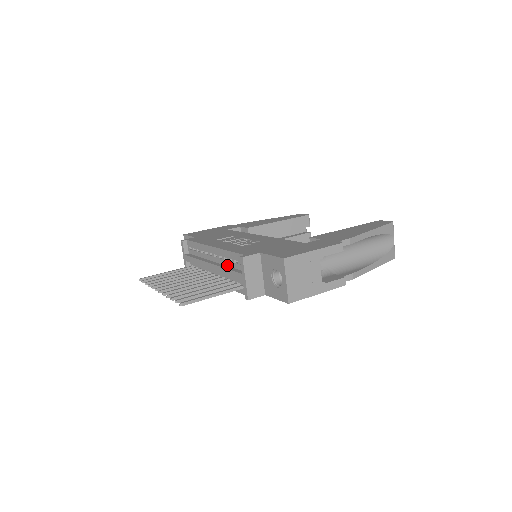
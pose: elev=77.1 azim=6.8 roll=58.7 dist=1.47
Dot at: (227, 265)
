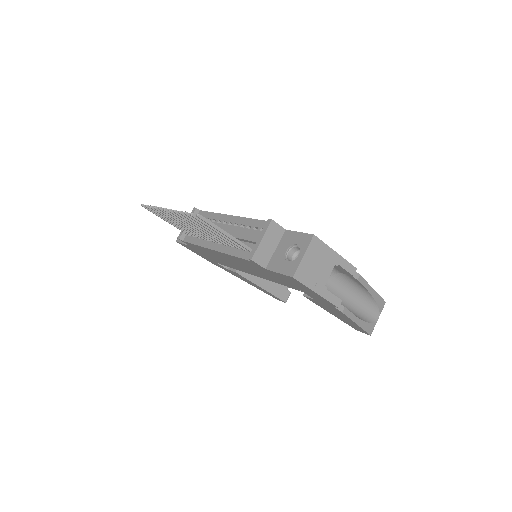
Dot at: occluded
